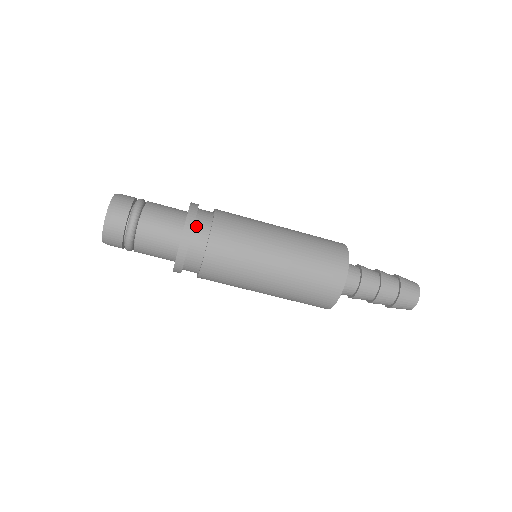
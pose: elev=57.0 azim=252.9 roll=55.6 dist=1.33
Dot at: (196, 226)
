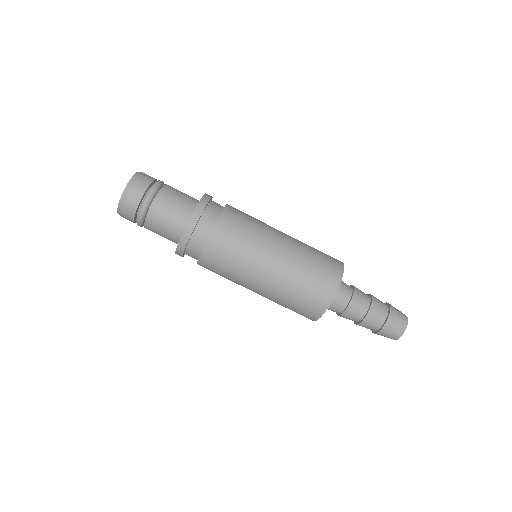
Dot at: (212, 201)
